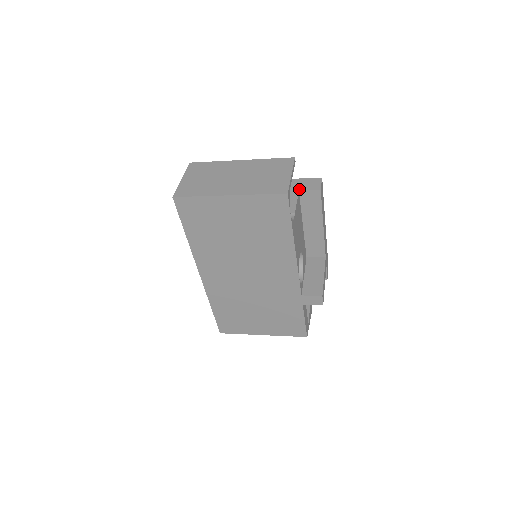
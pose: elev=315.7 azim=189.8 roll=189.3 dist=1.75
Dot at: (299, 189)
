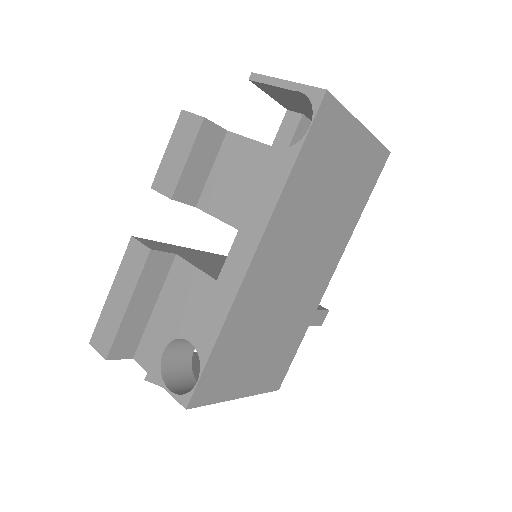
Dot at: occluded
